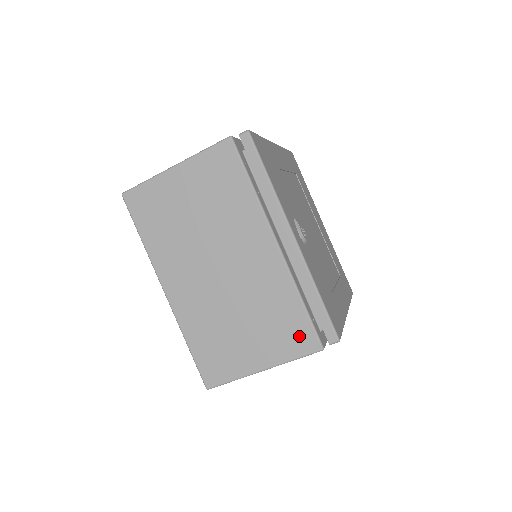
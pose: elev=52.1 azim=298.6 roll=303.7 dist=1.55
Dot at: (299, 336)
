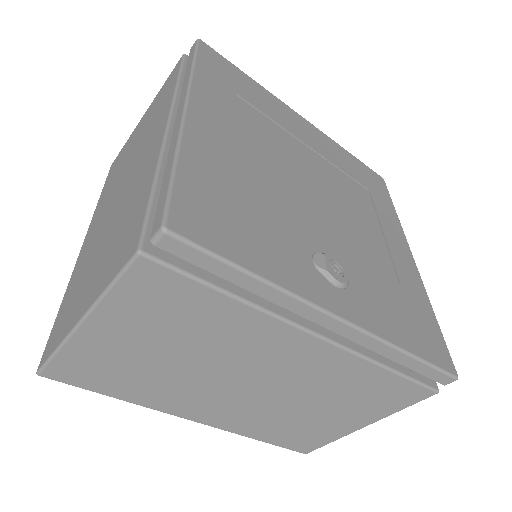
Dot at: (400, 395)
